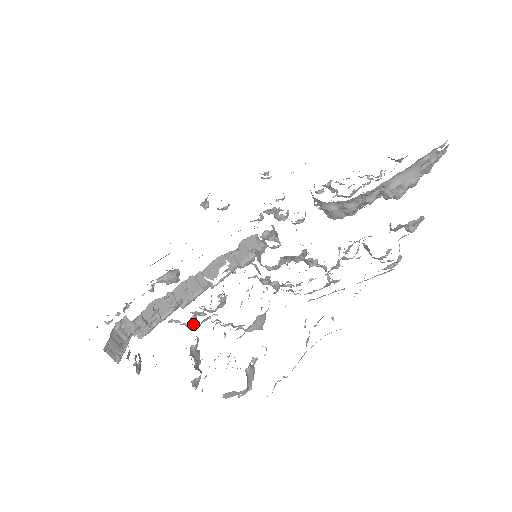
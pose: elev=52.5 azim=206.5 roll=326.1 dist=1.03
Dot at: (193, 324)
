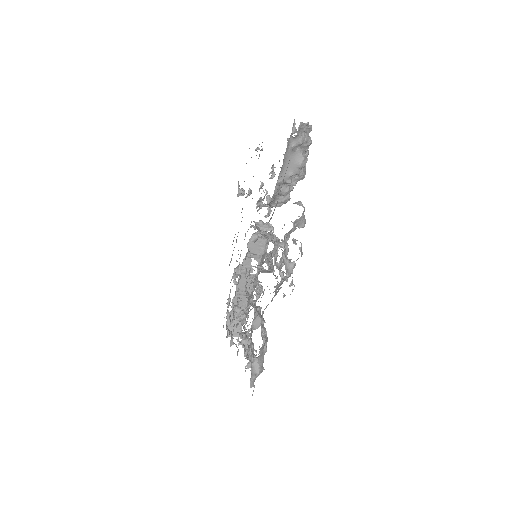
Dot at: occluded
